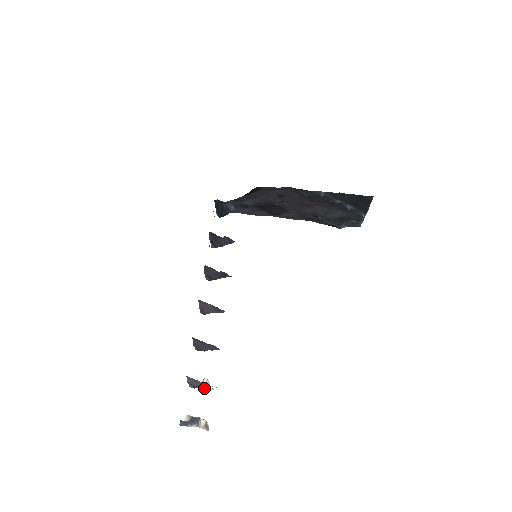
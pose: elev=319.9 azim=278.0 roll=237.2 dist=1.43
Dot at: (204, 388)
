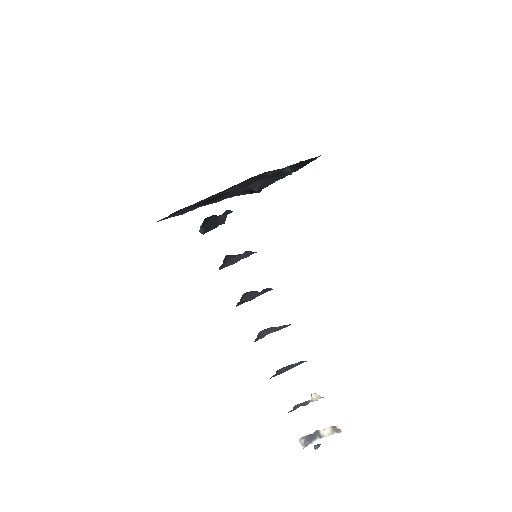
Dot at: occluded
